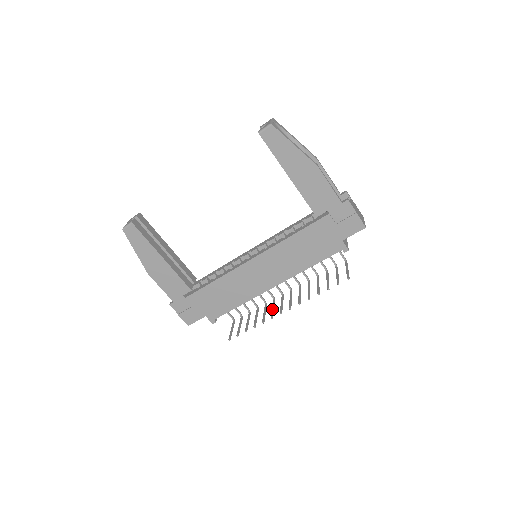
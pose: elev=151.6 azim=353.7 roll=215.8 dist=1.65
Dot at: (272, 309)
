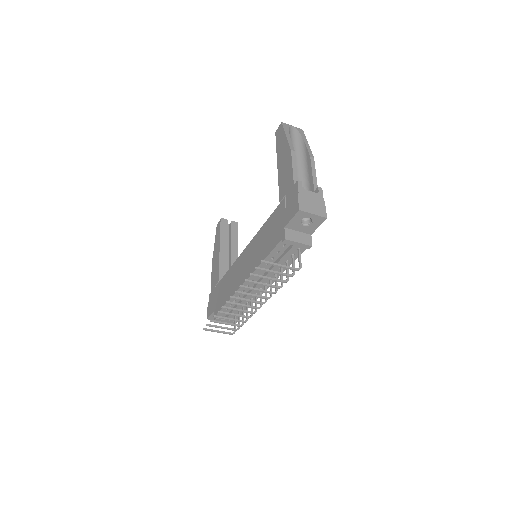
Dot at: occluded
